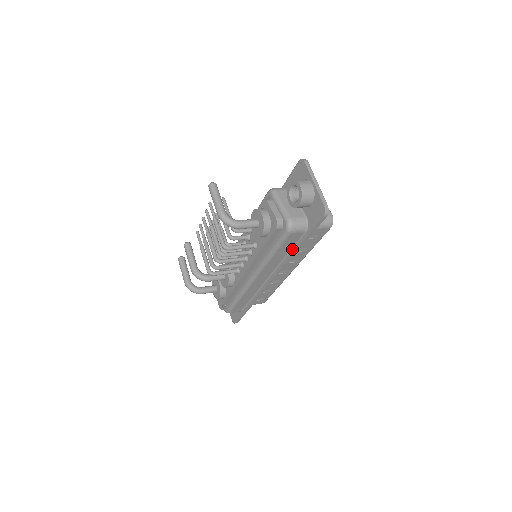
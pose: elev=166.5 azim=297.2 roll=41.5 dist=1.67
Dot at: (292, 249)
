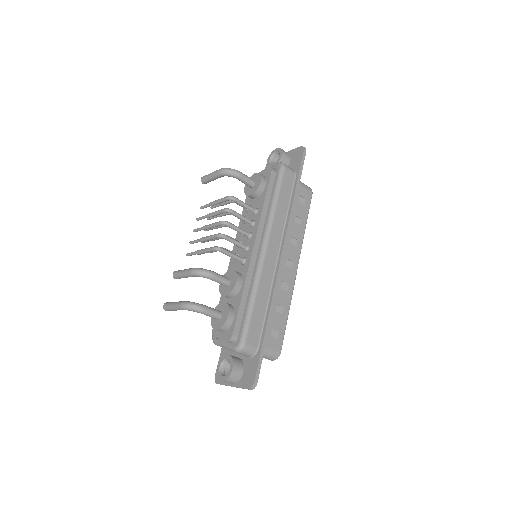
Dot at: (290, 200)
